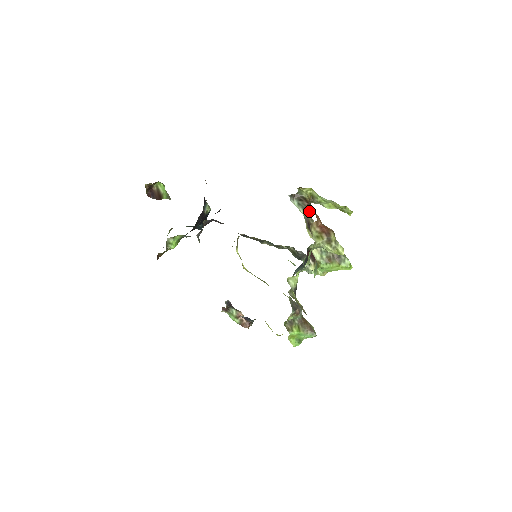
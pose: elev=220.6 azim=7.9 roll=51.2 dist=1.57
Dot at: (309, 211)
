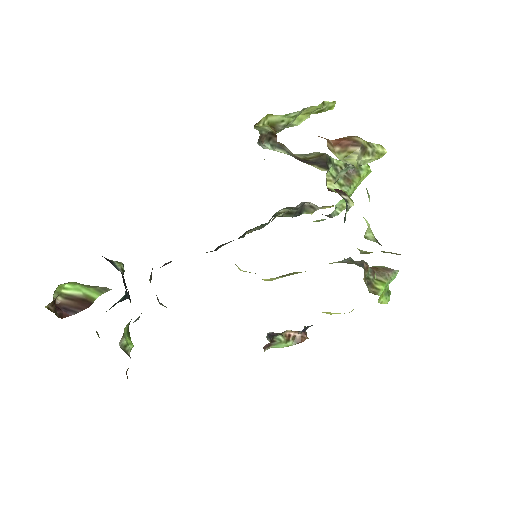
Dot at: (284, 146)
